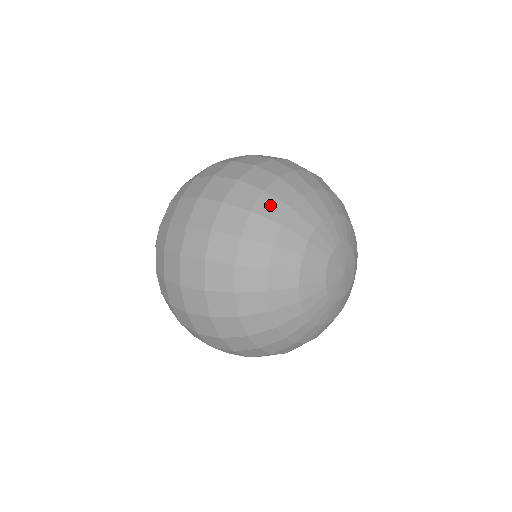
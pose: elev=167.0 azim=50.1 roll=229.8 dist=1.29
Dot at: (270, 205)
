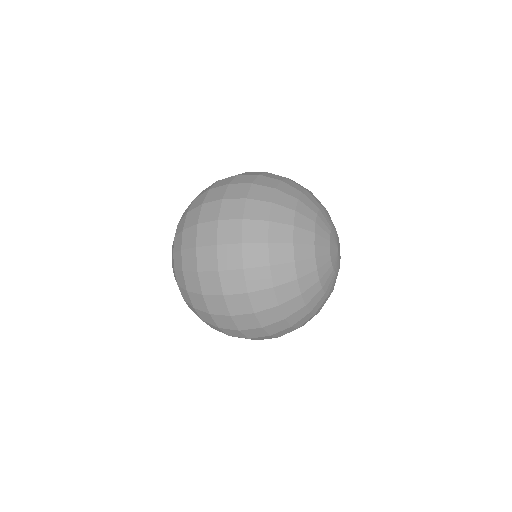
Dot at: (293, 184)
